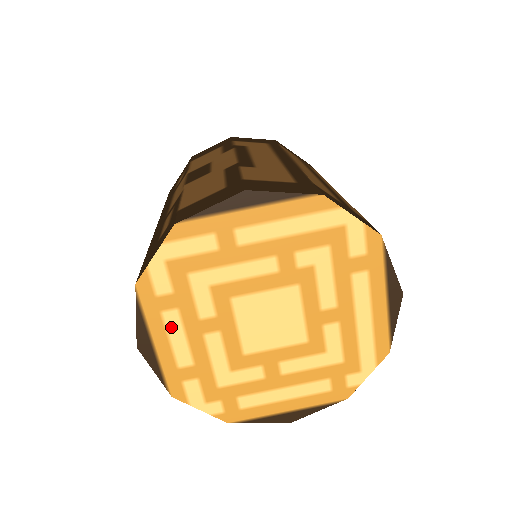
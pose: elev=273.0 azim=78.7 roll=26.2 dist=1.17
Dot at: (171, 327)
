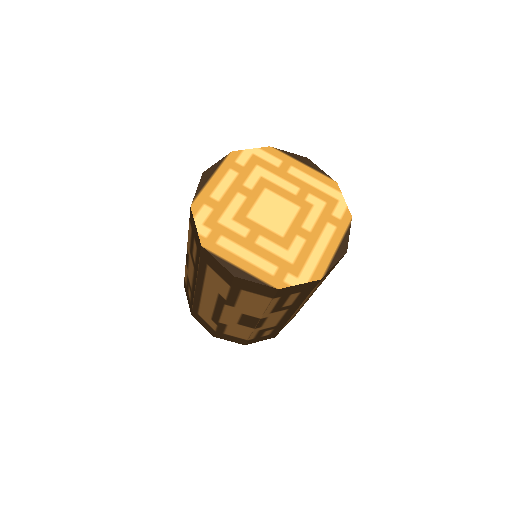
Dot at: (227, 178)
